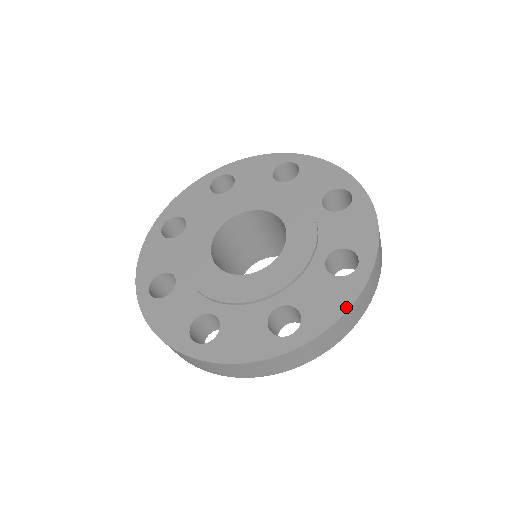
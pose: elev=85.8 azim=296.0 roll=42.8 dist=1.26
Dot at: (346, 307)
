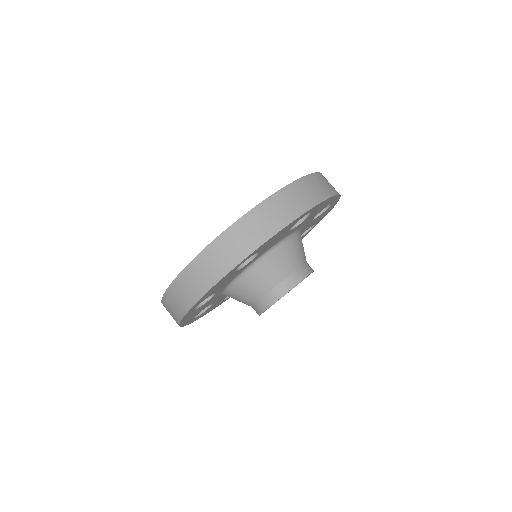
Dot at: occluded
